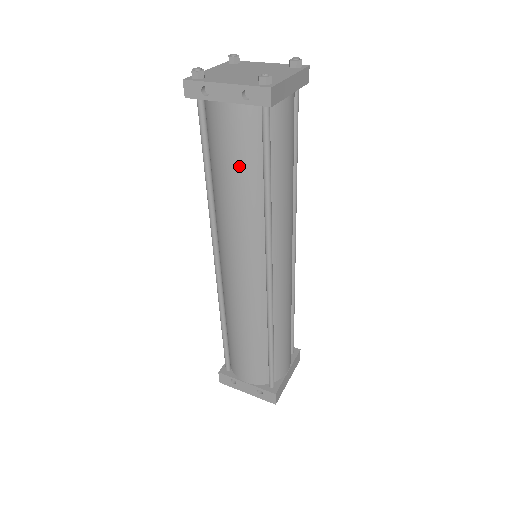
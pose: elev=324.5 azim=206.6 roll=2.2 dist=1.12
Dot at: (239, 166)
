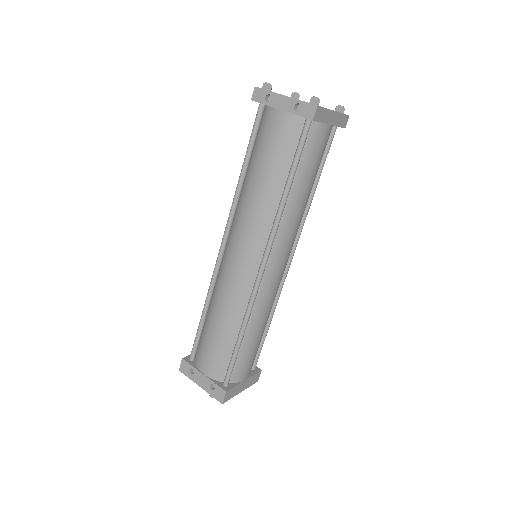
Dot at: (272, 162)
